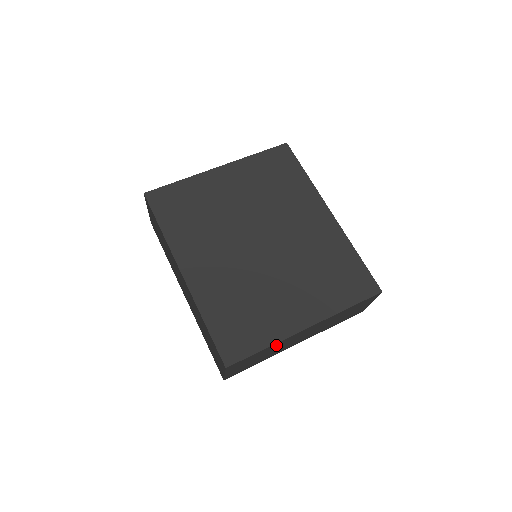
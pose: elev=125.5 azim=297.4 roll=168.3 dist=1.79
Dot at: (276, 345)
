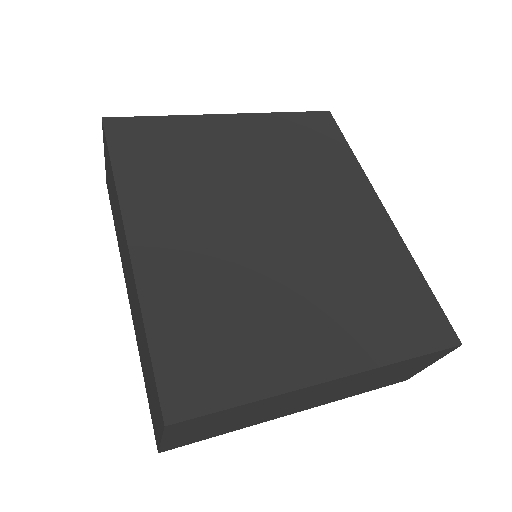
Dot at: (269, 401)
